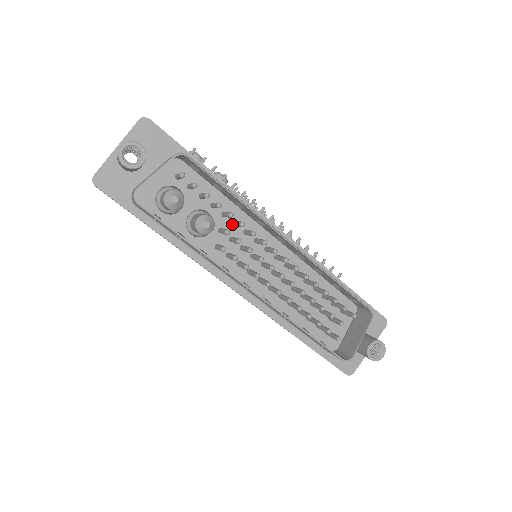
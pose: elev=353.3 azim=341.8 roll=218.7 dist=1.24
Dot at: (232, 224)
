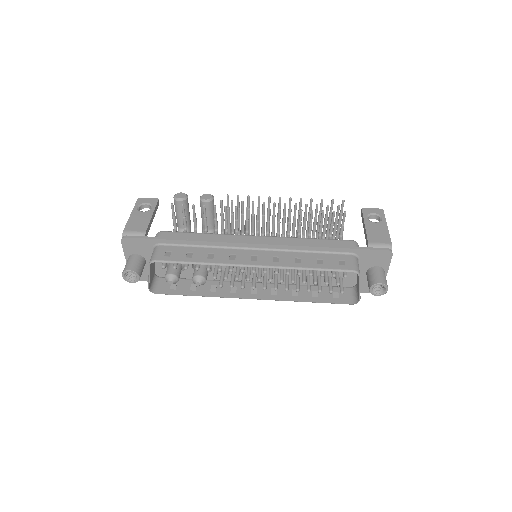
Dot at: occluded
